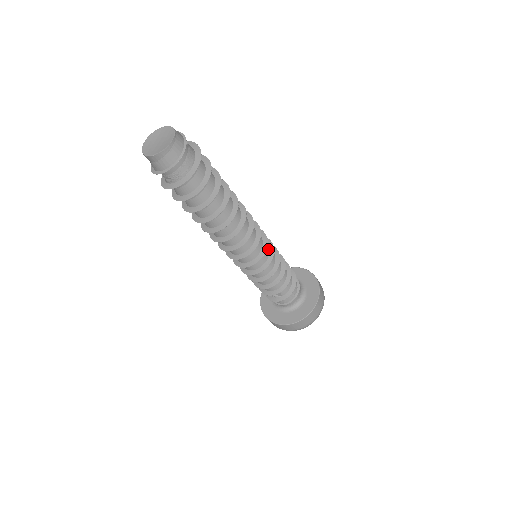
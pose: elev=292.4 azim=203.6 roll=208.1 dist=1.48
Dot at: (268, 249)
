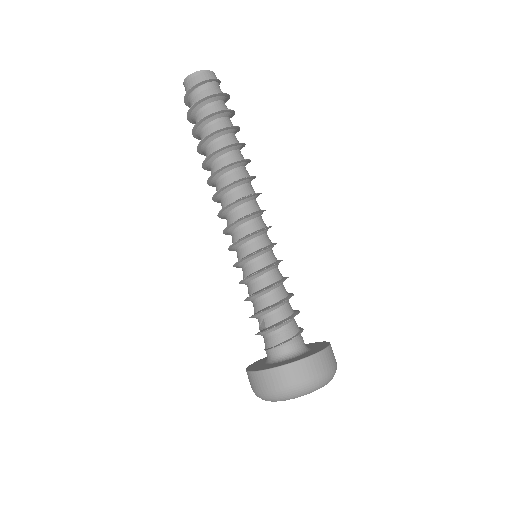
Dot at: (265, 245)
